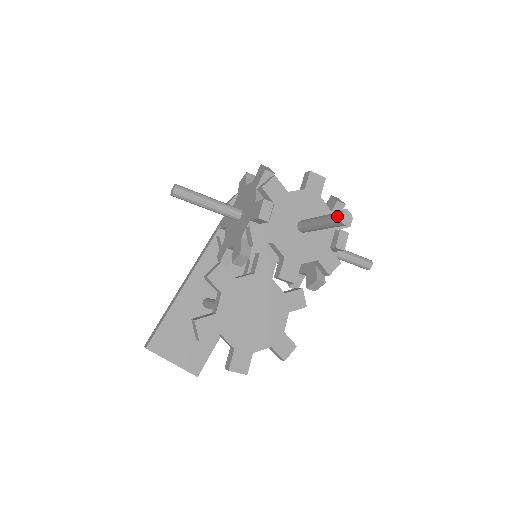
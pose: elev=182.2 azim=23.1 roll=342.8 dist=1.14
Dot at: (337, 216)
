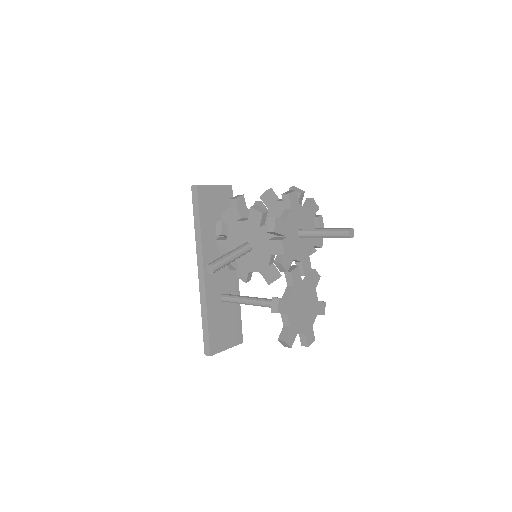
Dot at: (346, 235)
